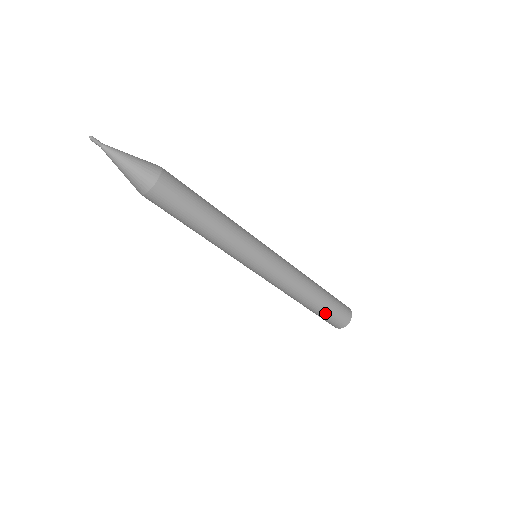
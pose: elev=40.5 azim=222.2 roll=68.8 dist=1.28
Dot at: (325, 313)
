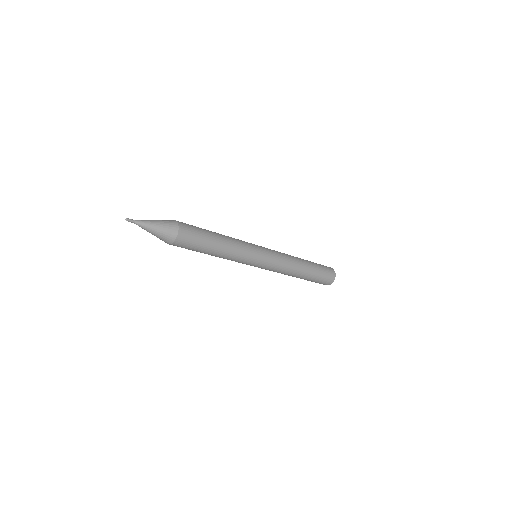
Dot at: (313, 280)
